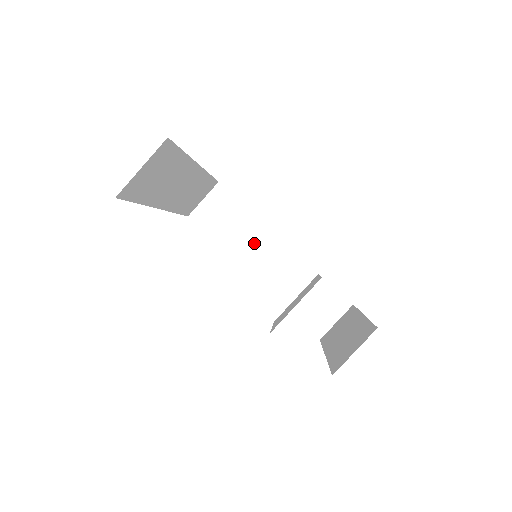
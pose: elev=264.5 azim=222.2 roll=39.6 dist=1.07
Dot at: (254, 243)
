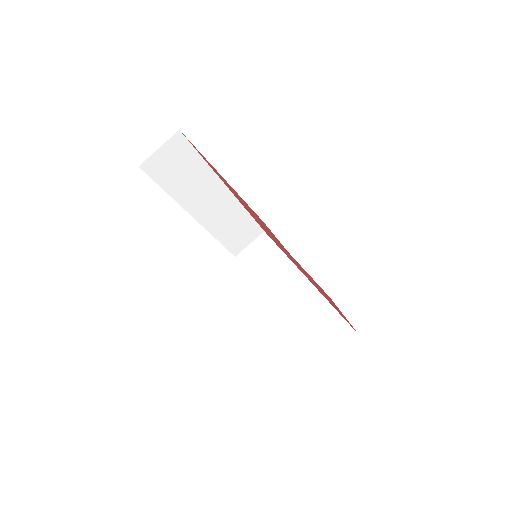
Dot at: (281, 278)
